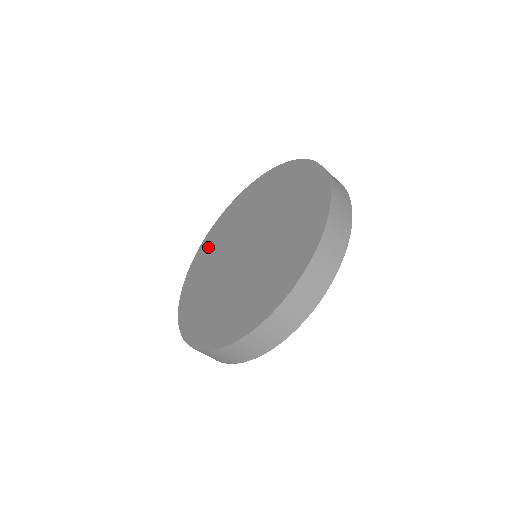
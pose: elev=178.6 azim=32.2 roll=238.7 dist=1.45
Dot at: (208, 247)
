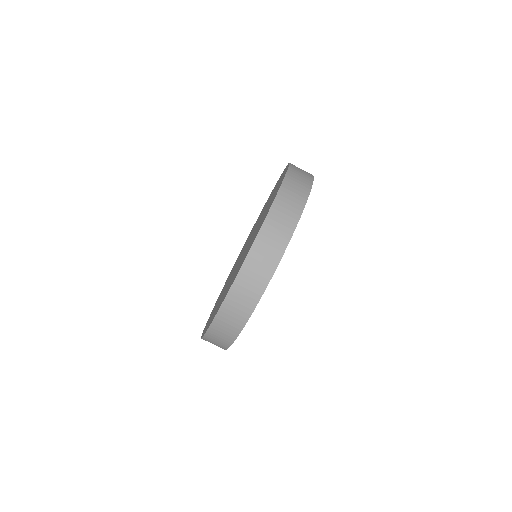
Dot at: (243, 247)
